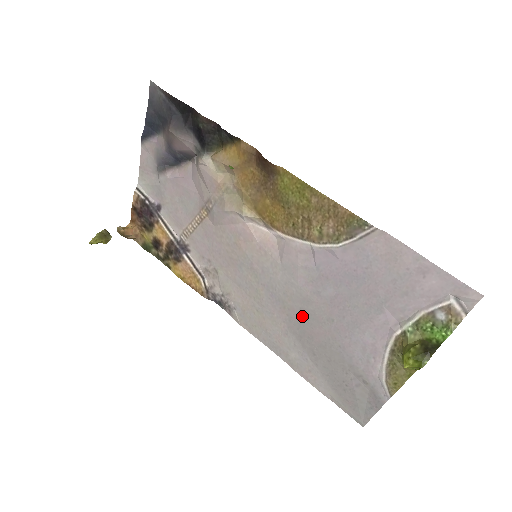
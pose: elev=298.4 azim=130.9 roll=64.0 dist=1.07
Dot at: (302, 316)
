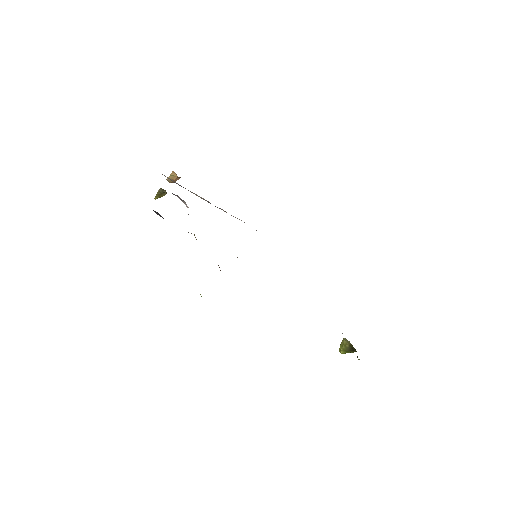
Dot at: occluded
